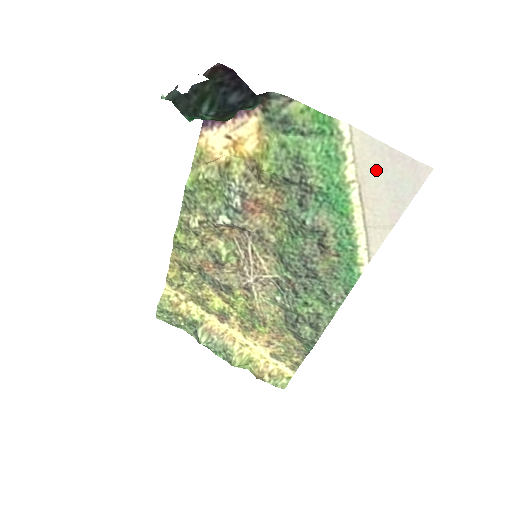
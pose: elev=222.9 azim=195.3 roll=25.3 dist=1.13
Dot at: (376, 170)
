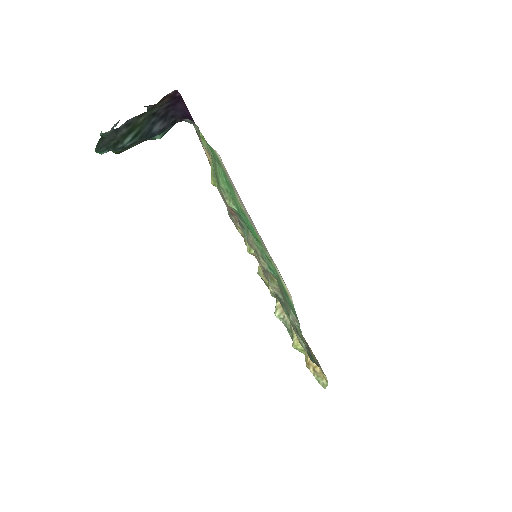
Dot at: (243, 205)
